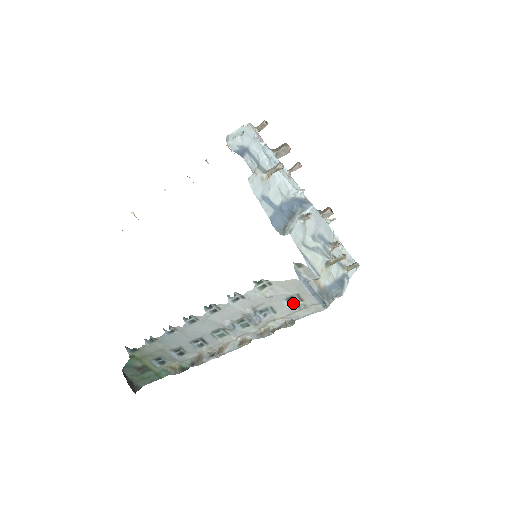
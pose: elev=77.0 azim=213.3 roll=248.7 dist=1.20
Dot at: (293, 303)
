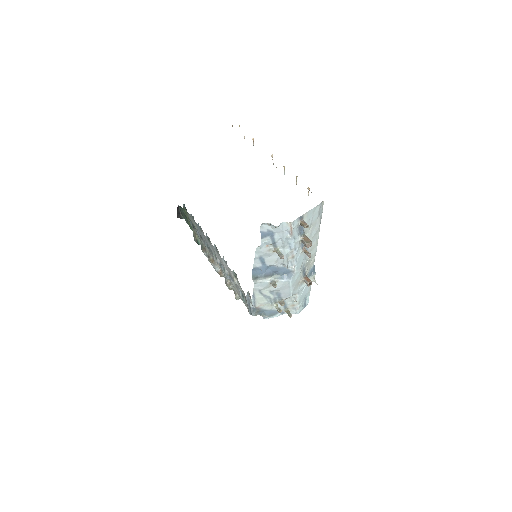
Dot at: (243, 295)
